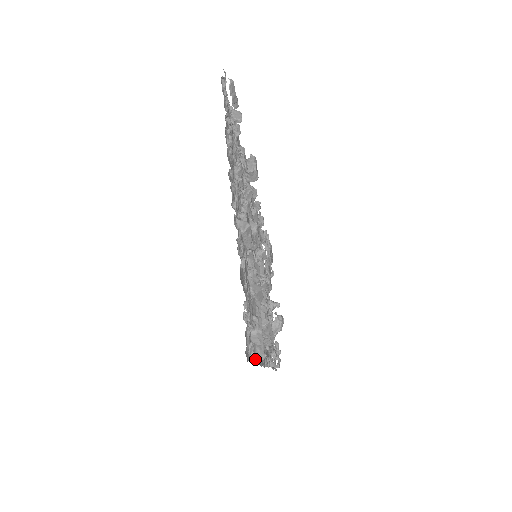
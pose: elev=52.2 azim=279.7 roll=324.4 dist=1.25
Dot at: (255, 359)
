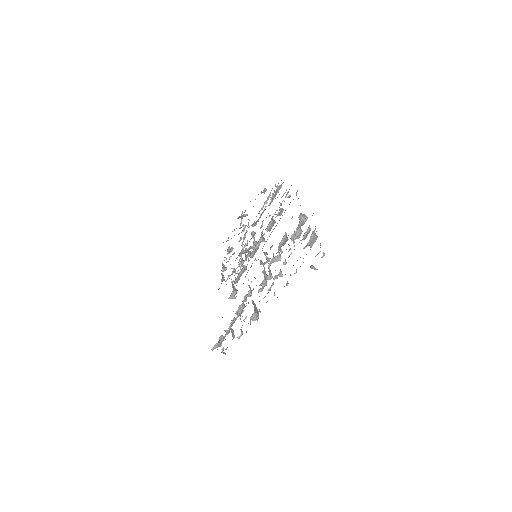
Dot at: (215, 348)
